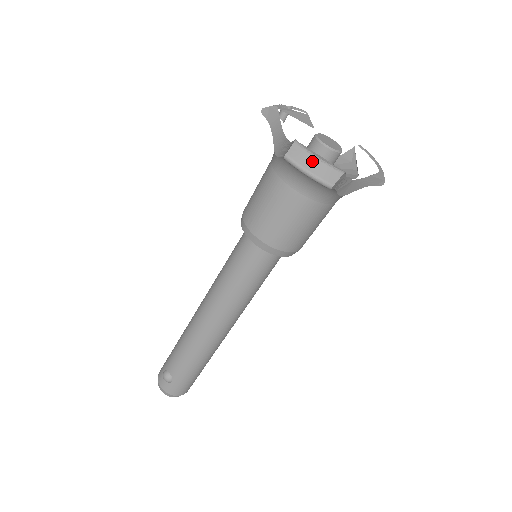
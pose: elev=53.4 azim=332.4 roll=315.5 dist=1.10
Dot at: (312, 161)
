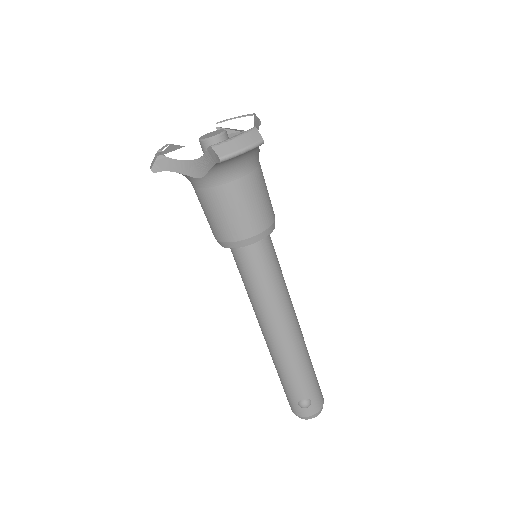
Dot at: (236, 142)
